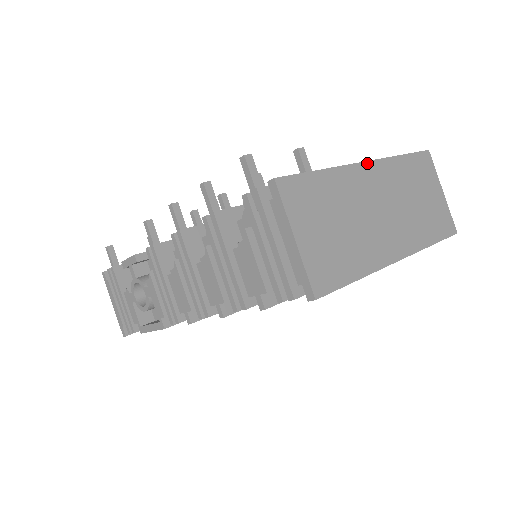
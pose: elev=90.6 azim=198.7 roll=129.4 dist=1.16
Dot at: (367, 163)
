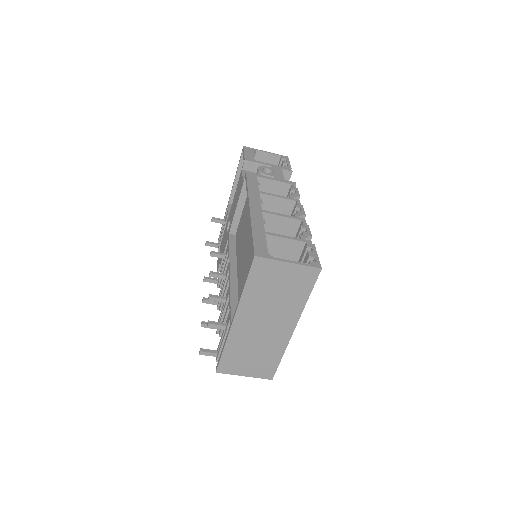
Dot at: (234, 320)
